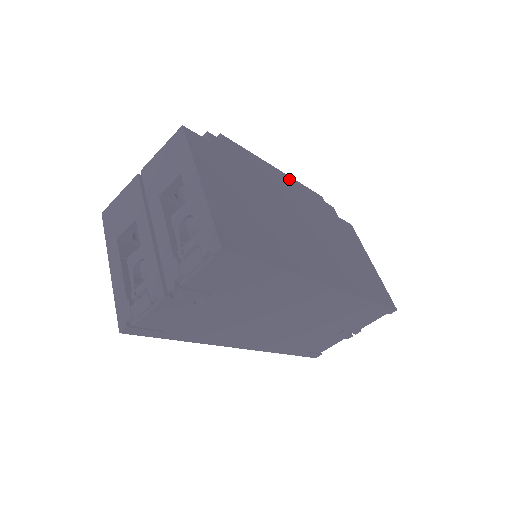
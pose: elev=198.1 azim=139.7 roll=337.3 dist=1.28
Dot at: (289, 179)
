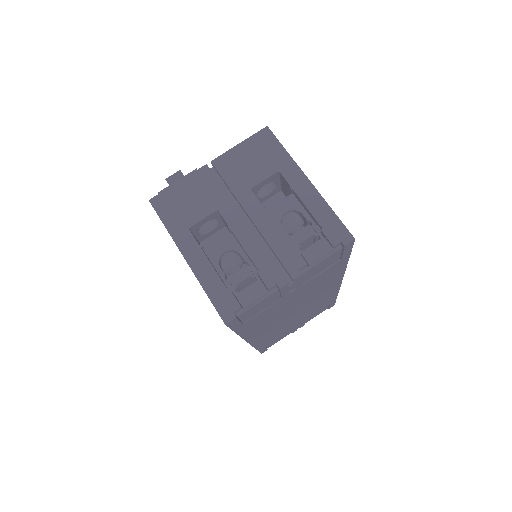
Dot at: occluded
